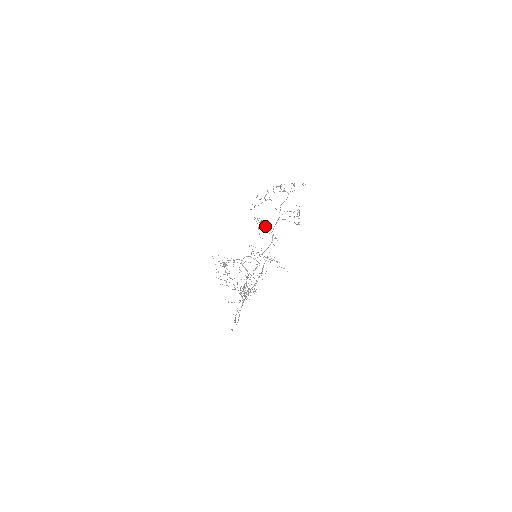
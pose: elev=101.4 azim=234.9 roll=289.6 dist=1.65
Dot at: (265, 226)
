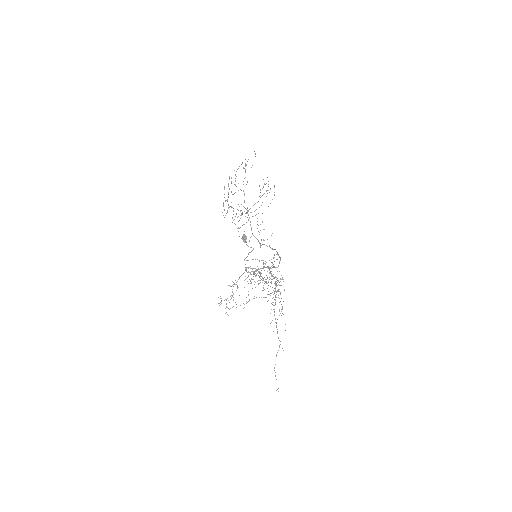
Dot at: occluded
